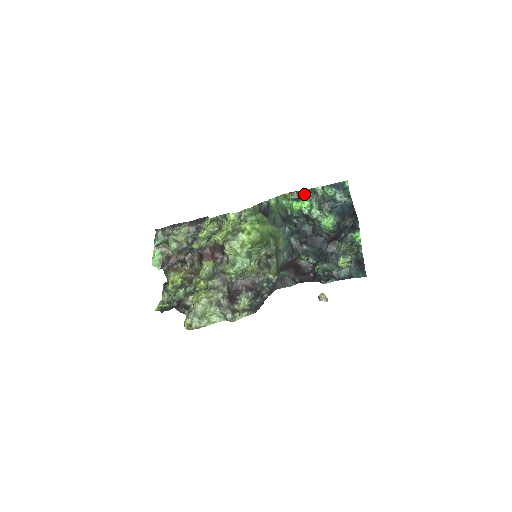
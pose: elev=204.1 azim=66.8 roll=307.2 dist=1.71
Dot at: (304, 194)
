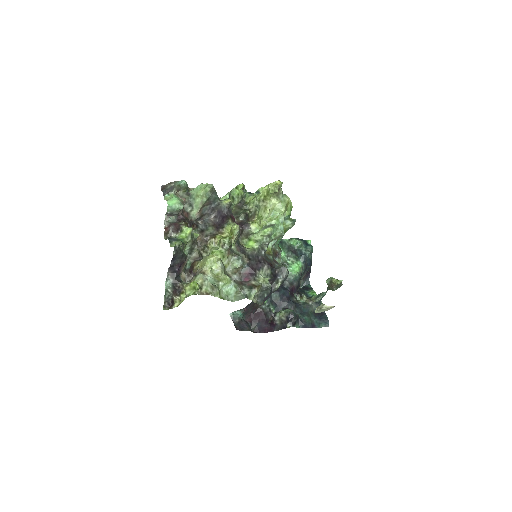
Dot at: occluded
